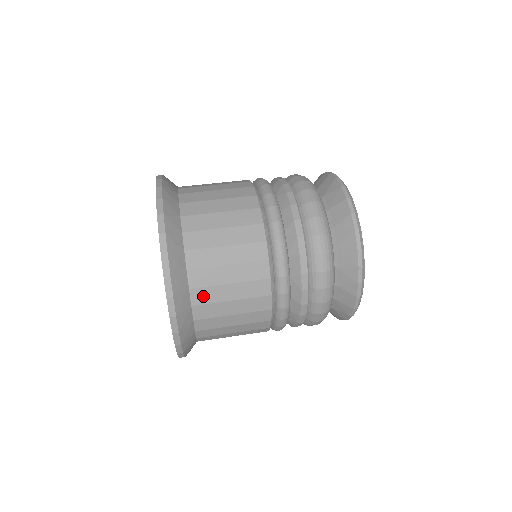
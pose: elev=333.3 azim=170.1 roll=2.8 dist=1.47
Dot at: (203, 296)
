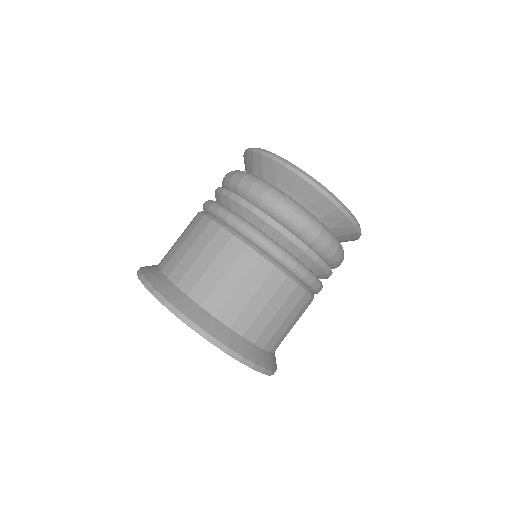
Dot at: occluded
